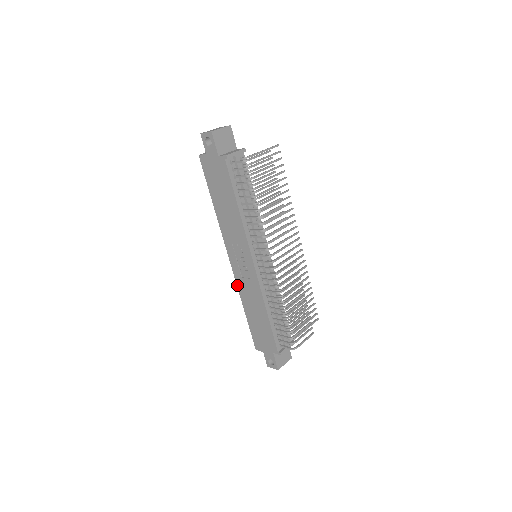
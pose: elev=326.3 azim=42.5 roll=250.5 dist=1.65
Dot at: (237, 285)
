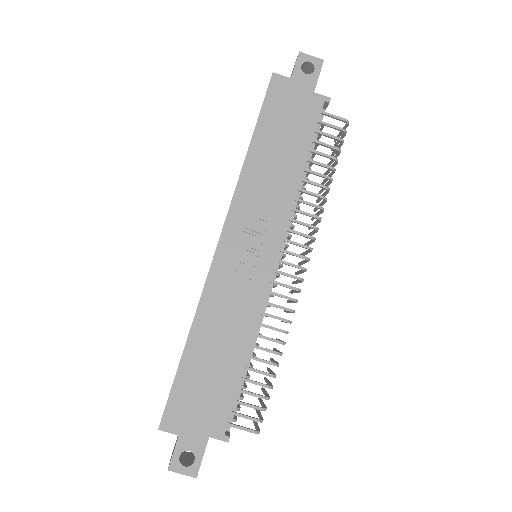
Dot at: (205, 288)
